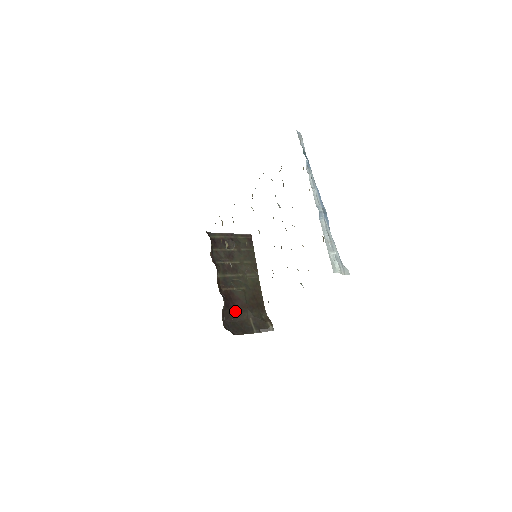
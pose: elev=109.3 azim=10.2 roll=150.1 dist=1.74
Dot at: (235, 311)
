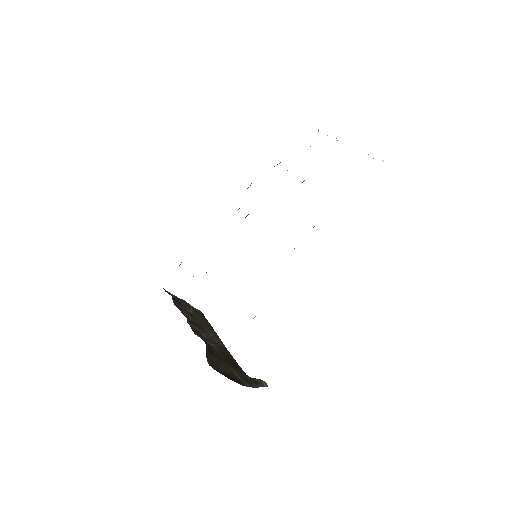
Dot at: (216, 360)
